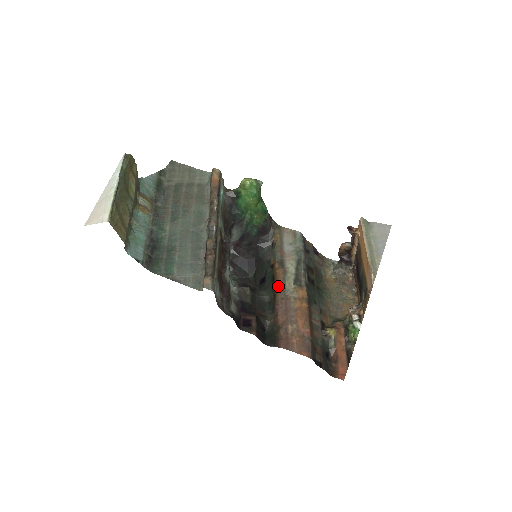
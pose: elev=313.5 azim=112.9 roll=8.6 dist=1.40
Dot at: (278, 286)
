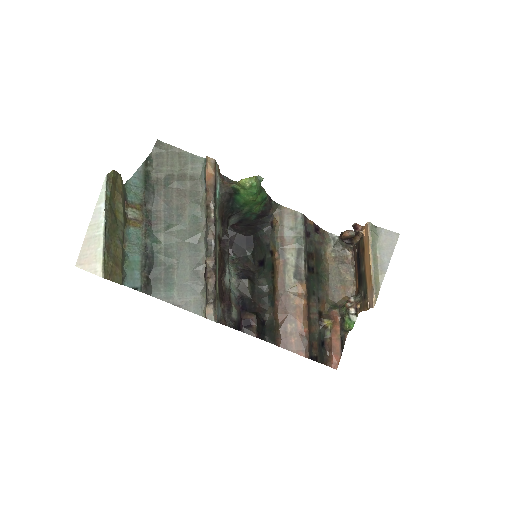
Dot at: (278, 280)
